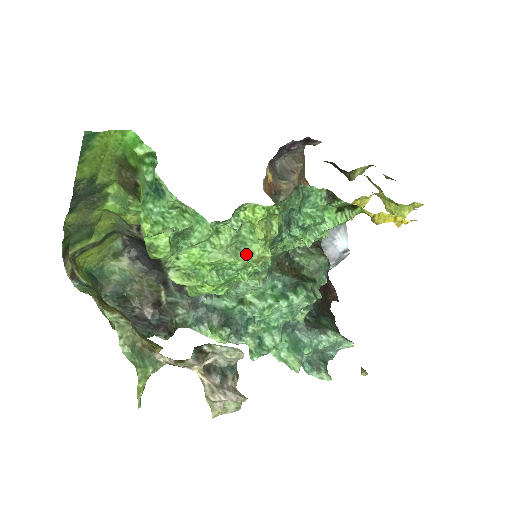
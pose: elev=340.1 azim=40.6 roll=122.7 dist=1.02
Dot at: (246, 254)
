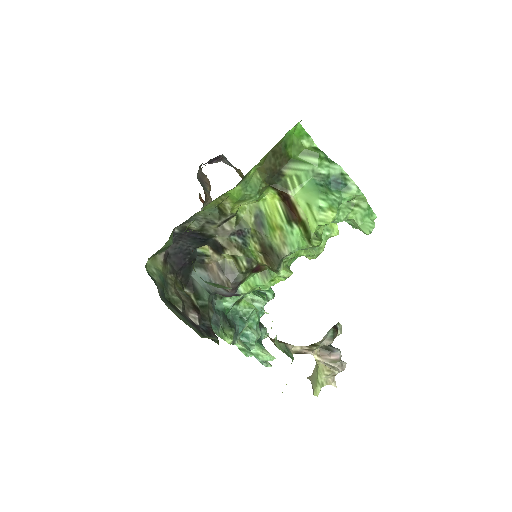
Dot at: (316, 248)
